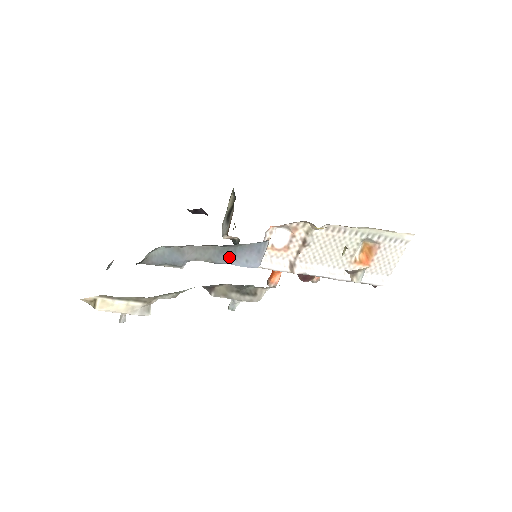
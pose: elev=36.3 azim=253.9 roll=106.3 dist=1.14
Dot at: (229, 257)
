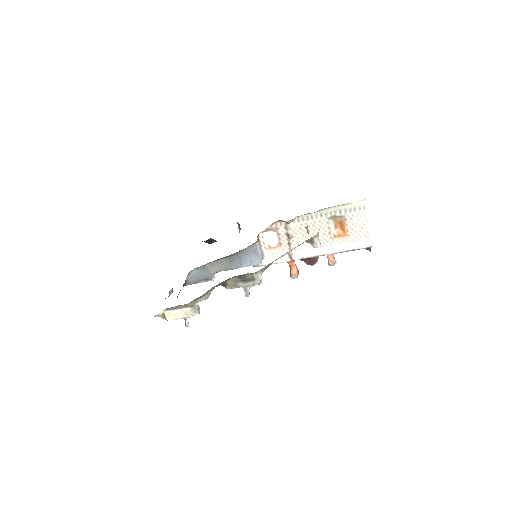
Dot at: (238, 262)
